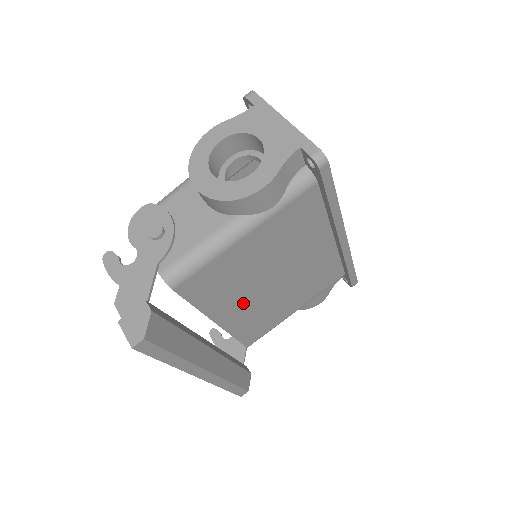
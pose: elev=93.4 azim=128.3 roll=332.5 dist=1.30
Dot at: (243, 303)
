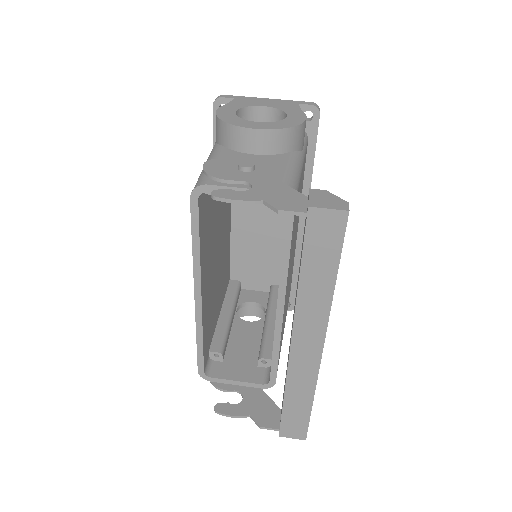
Dot at: occluded
